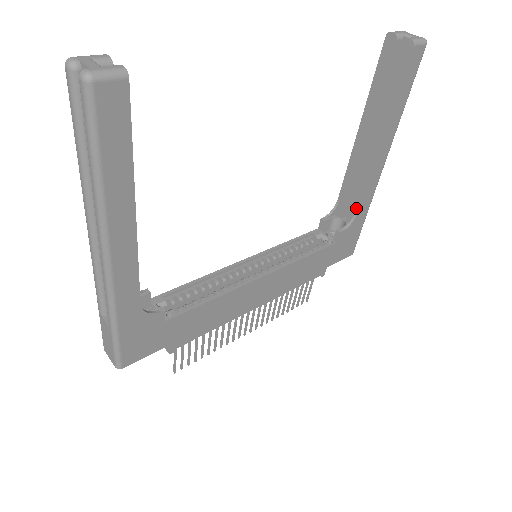
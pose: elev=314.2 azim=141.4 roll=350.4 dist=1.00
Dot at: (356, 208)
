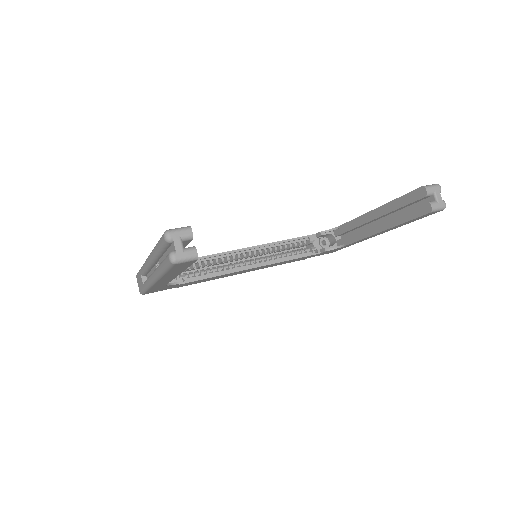
Dot at: (346, 243)
